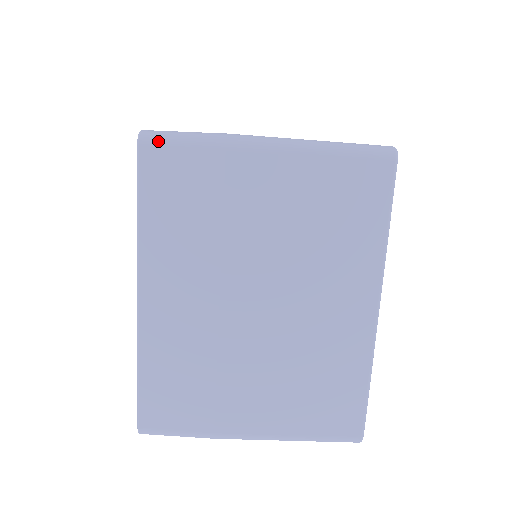
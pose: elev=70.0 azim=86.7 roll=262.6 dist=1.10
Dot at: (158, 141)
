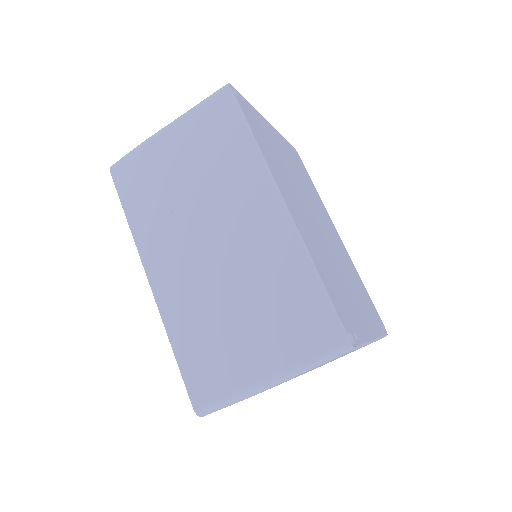
Dot at: occluded
